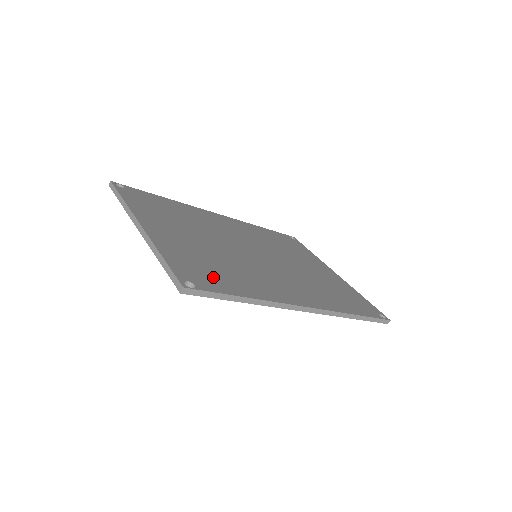
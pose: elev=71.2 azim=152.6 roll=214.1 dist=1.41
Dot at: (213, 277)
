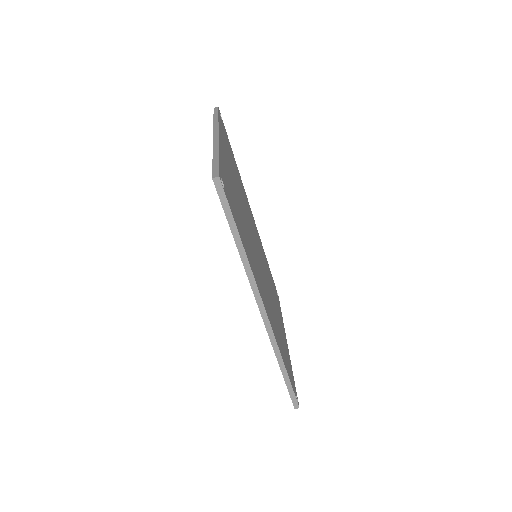
Dot at: (234, 208)
